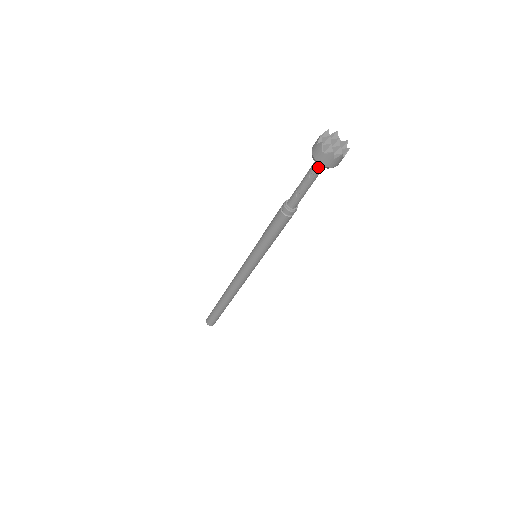
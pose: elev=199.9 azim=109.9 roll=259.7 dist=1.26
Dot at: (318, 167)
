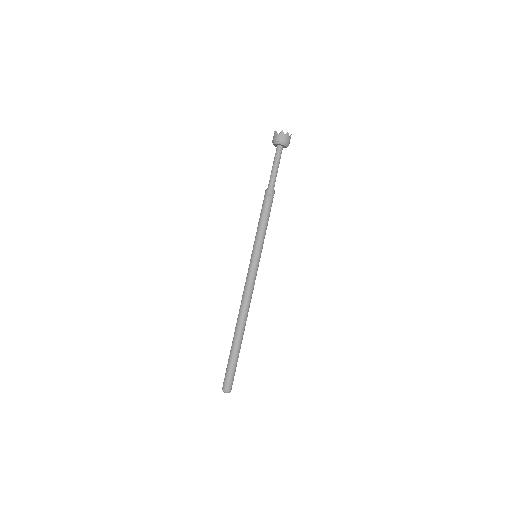
Dot at: (278, 150)
